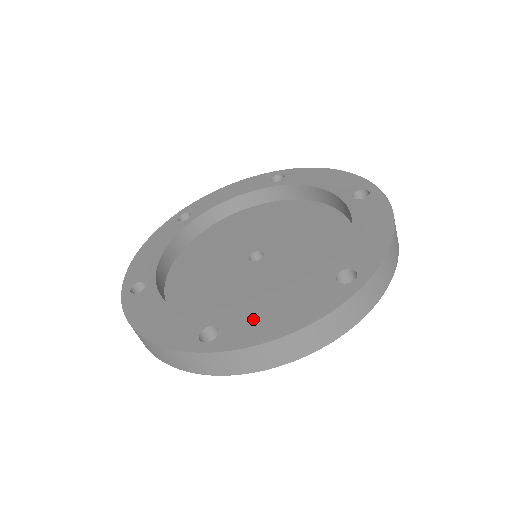
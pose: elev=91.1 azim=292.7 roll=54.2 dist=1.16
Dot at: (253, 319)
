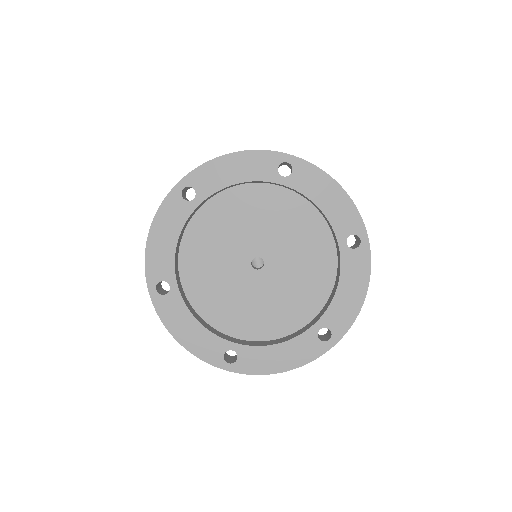
Dot at: (261, 353)
